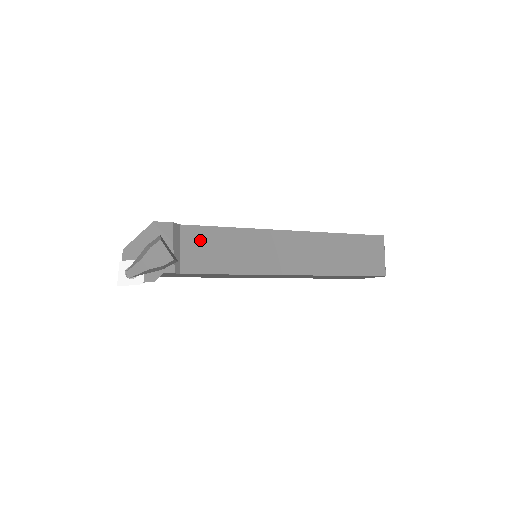
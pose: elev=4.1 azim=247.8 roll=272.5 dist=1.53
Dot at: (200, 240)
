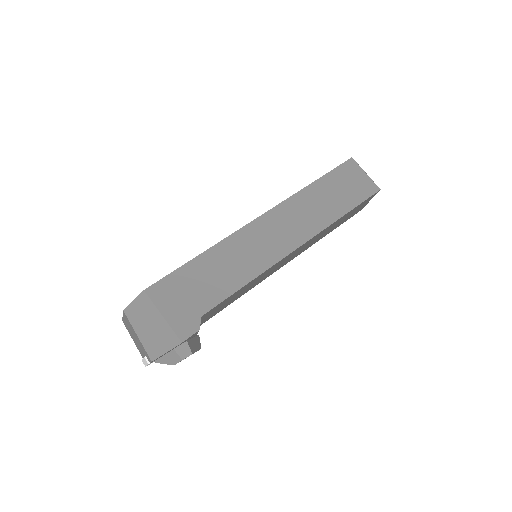
Dot at: (217, 308)
